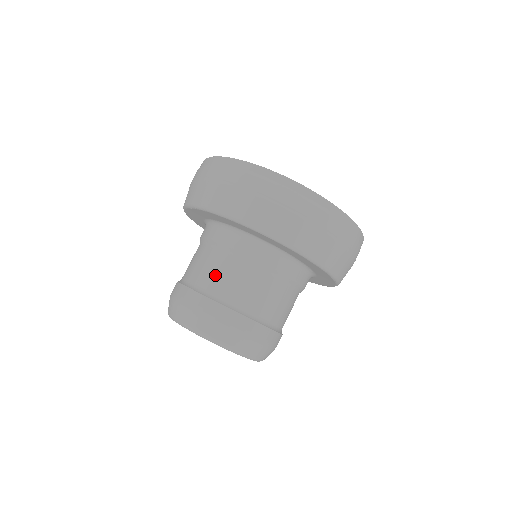
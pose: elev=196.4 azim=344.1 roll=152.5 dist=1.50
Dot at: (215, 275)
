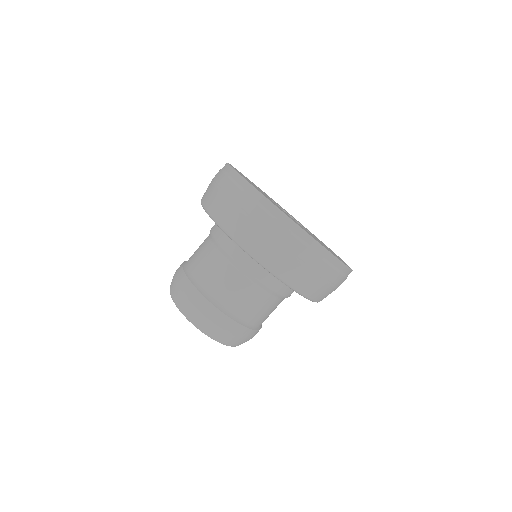
Dot at: (196, 252)
